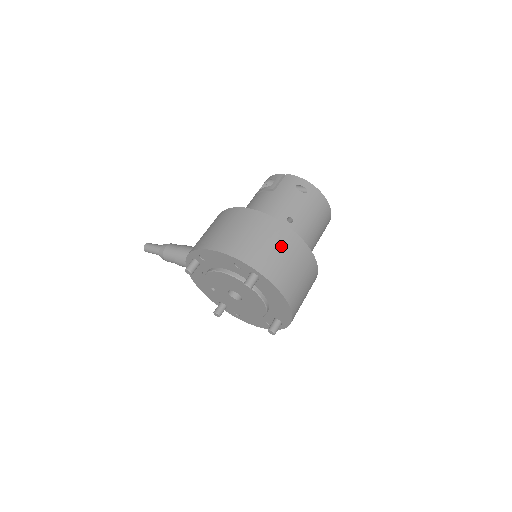
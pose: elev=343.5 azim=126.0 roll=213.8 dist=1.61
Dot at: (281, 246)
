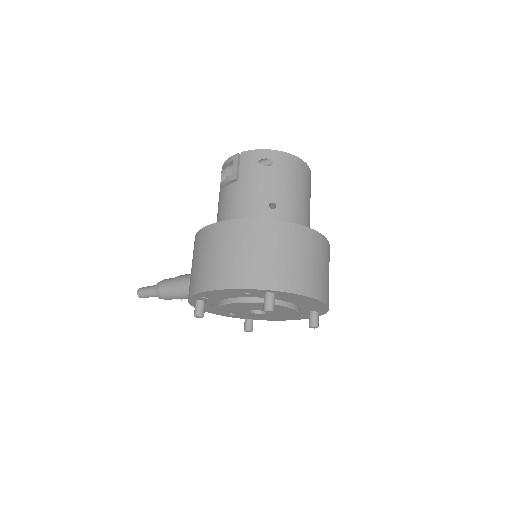
Dot at: (280, 247)
